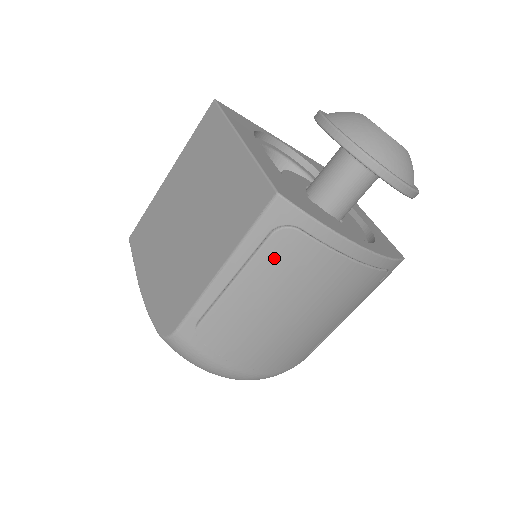
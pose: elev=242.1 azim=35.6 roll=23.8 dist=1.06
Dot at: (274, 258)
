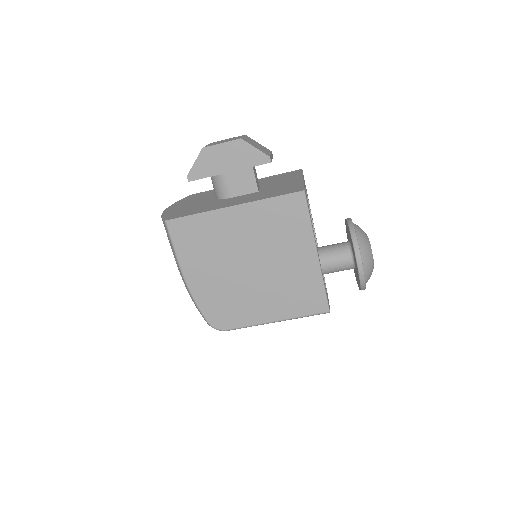
Dot at: occluded
